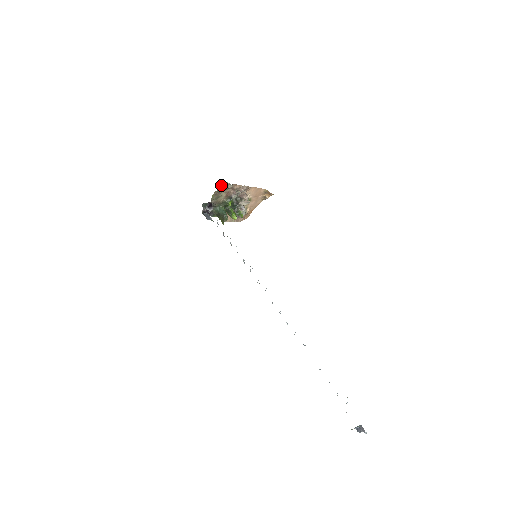
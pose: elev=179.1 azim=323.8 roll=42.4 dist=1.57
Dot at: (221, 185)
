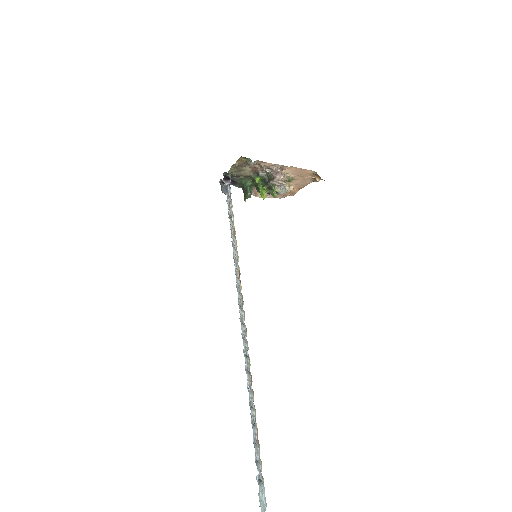
Dot at: (241, 159)
